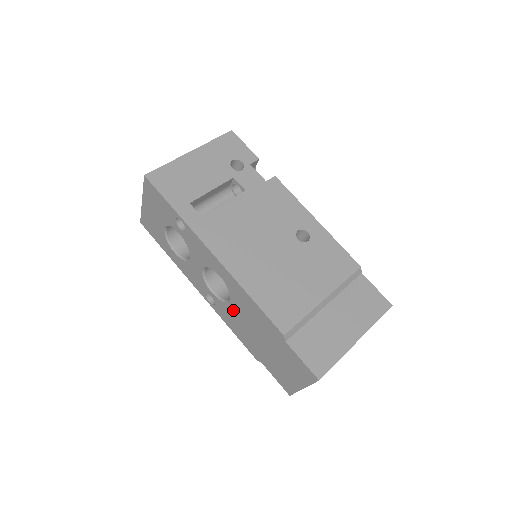
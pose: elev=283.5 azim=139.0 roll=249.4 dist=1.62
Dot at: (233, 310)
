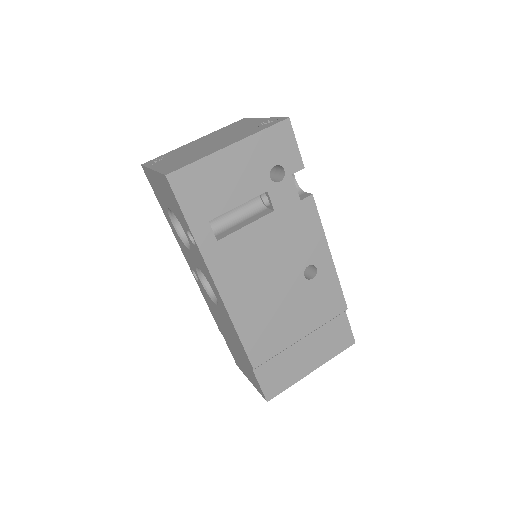
Dot at: (215, 307)
